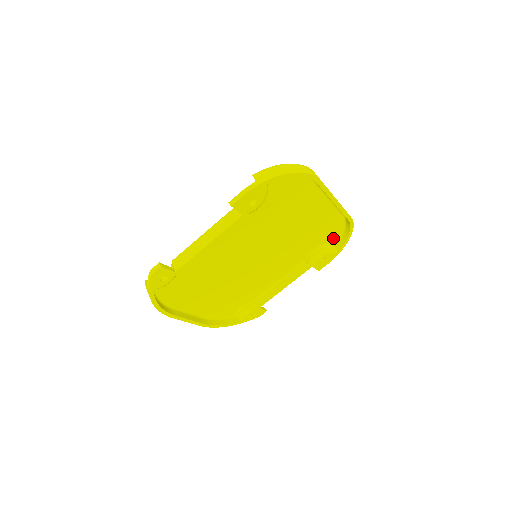
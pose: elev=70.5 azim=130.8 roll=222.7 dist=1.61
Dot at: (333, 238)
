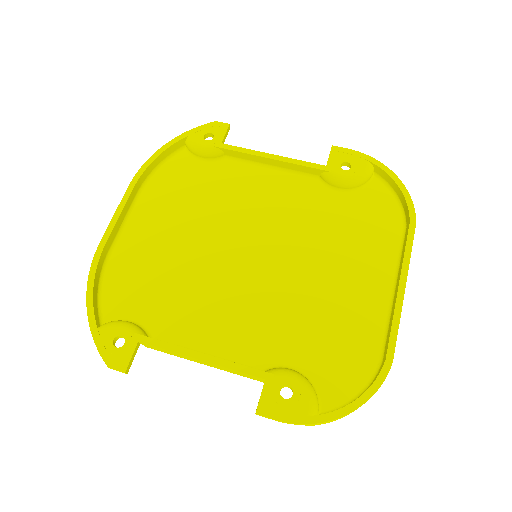
Dot at: (331, 393)
